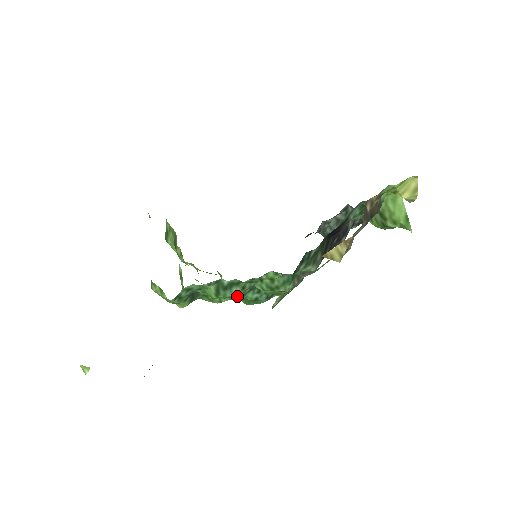
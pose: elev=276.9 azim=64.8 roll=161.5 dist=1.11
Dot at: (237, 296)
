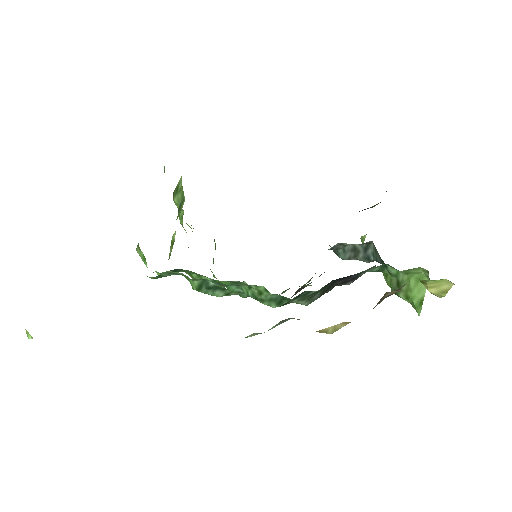
Dot at: (220, 285)
